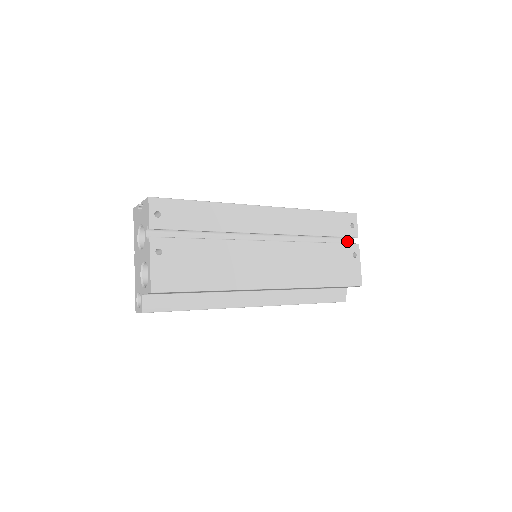
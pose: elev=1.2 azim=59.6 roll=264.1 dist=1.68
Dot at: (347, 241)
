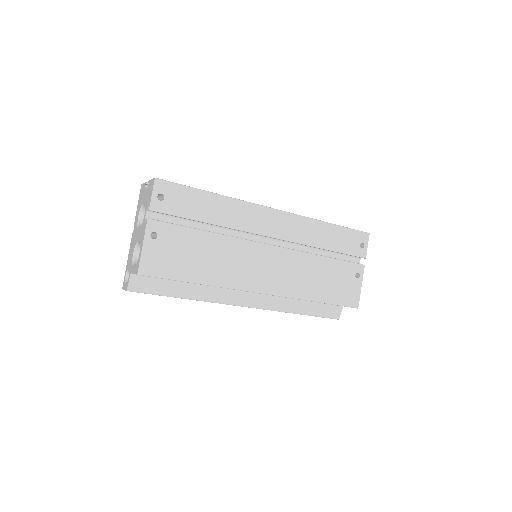
Dot at: (353, 259)
